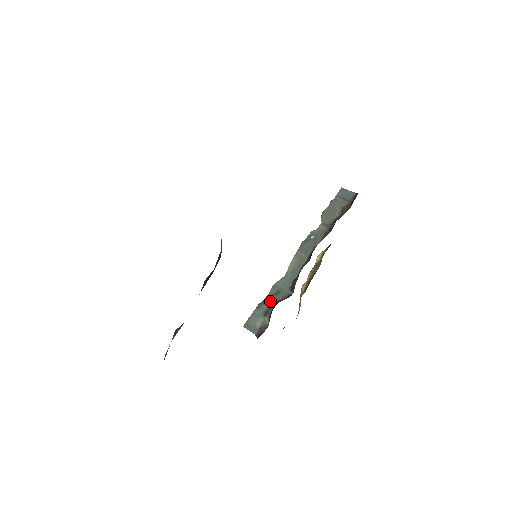
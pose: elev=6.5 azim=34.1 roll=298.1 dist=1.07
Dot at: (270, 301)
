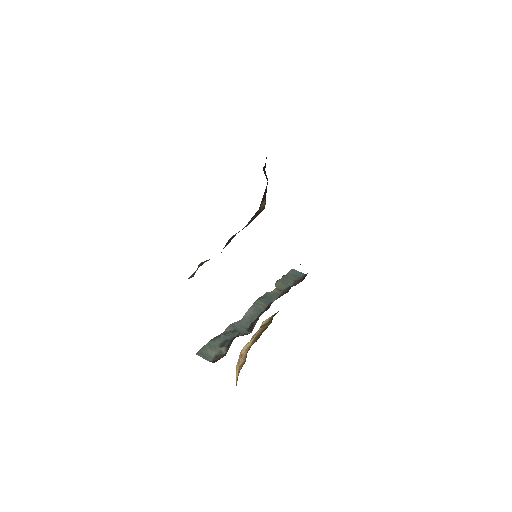
Dot at: (227, 336)
